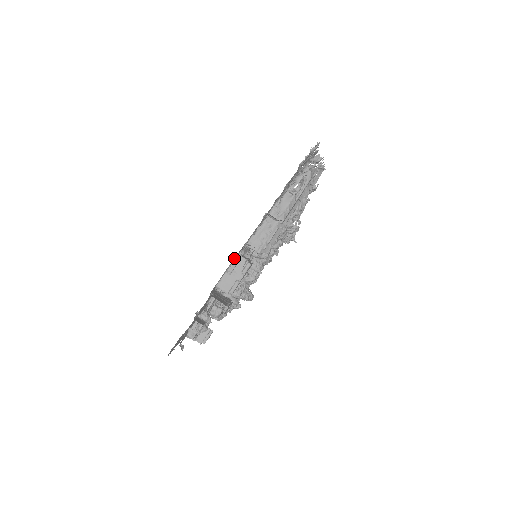
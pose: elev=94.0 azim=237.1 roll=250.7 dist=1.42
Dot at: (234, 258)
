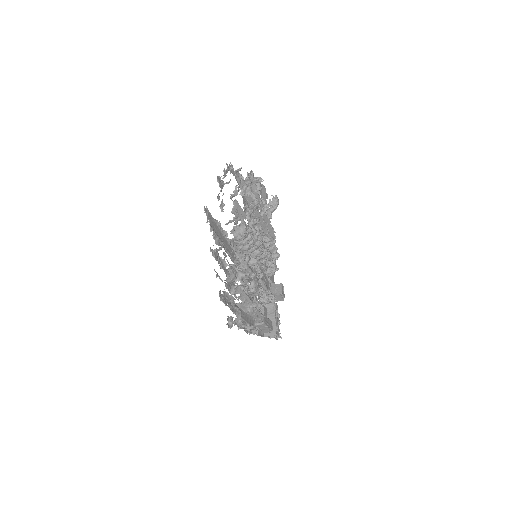
Dot at: (255, 333)
